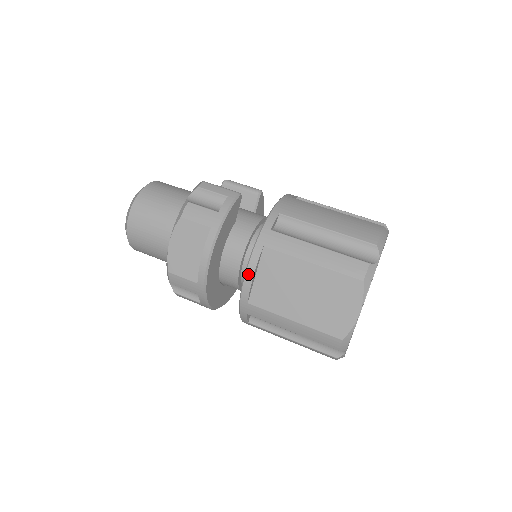
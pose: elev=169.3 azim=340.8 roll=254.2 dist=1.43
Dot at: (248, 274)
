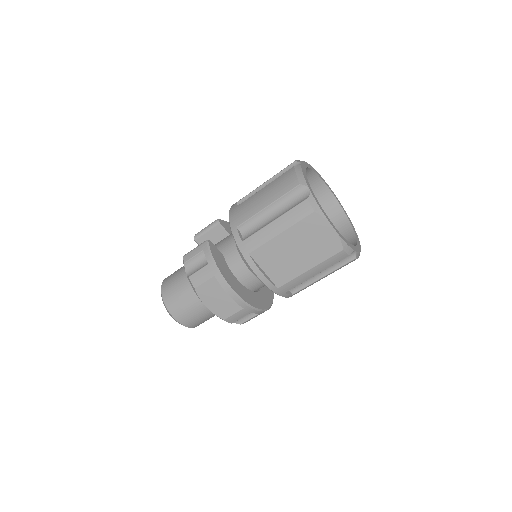
Dot at: (259, 276)
